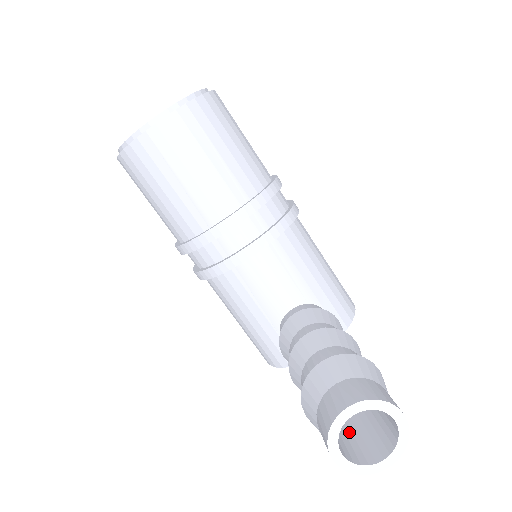
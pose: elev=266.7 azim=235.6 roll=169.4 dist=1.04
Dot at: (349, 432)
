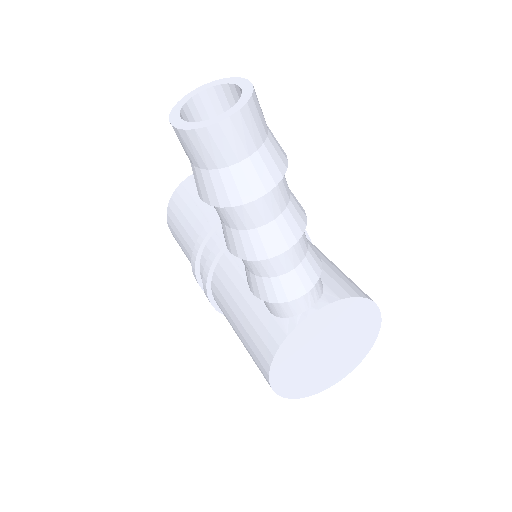
Dot at: occluded
